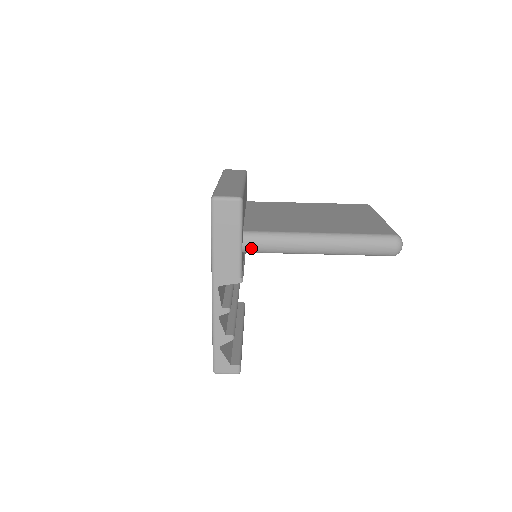
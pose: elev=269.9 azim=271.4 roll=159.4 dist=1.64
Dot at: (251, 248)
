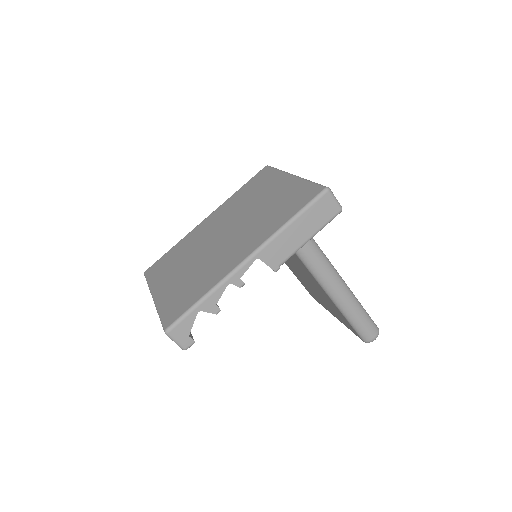
Dot at: (304, 251)
